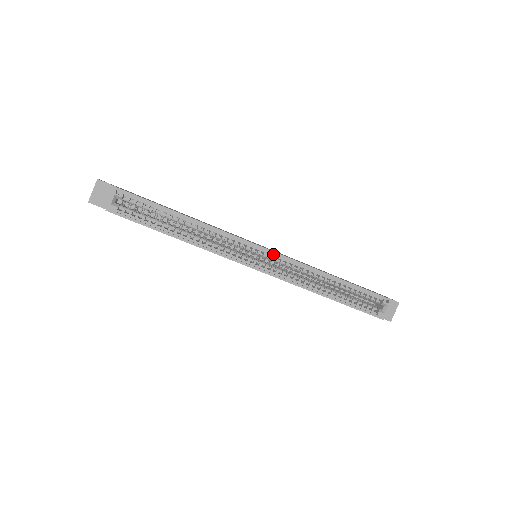
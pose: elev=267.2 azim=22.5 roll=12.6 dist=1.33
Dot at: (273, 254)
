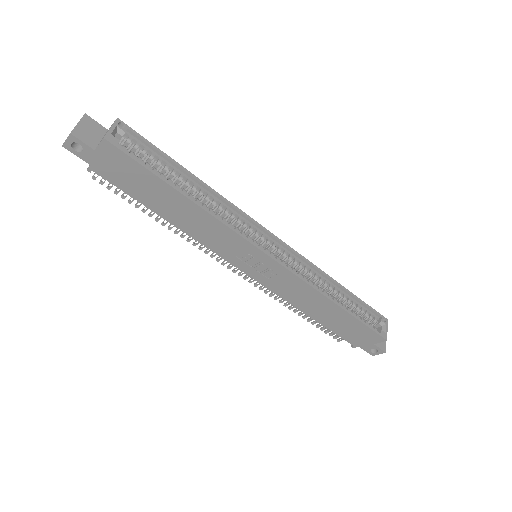
Dot at: (282, 246)
